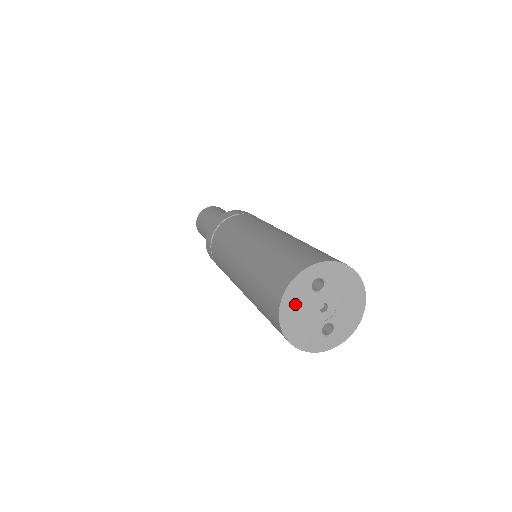
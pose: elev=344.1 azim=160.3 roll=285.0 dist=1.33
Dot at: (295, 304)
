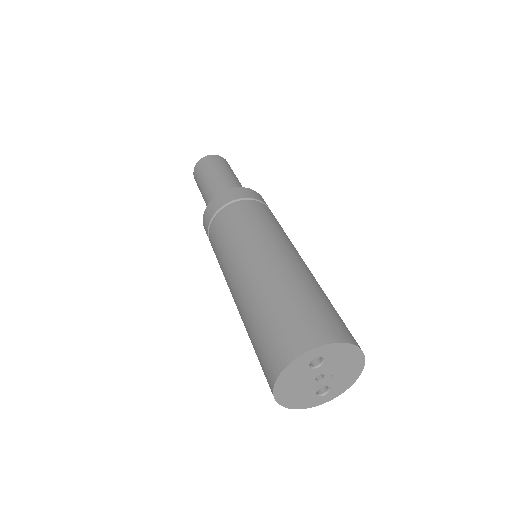
Dot at: (290, 380)
